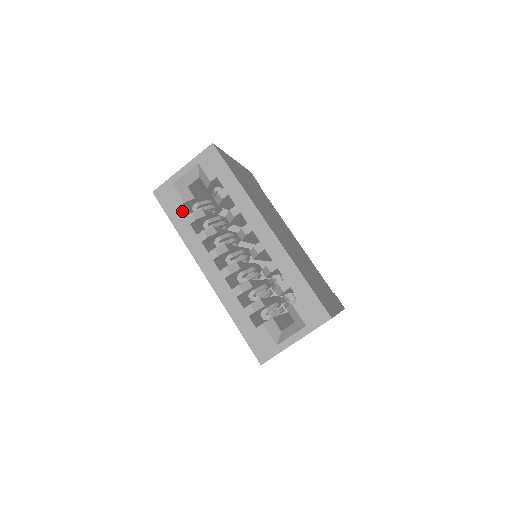
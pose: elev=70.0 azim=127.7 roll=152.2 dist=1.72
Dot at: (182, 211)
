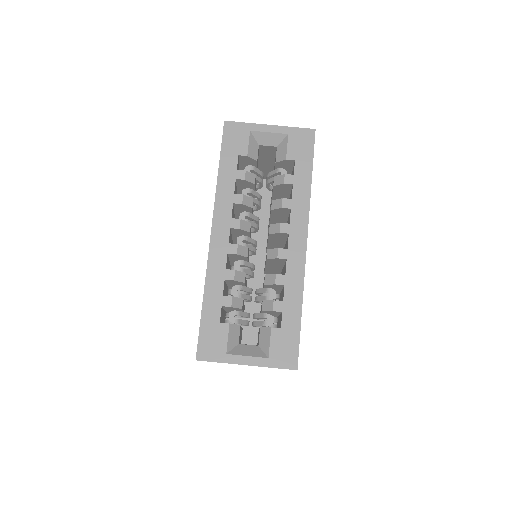
Dot at: occluded
